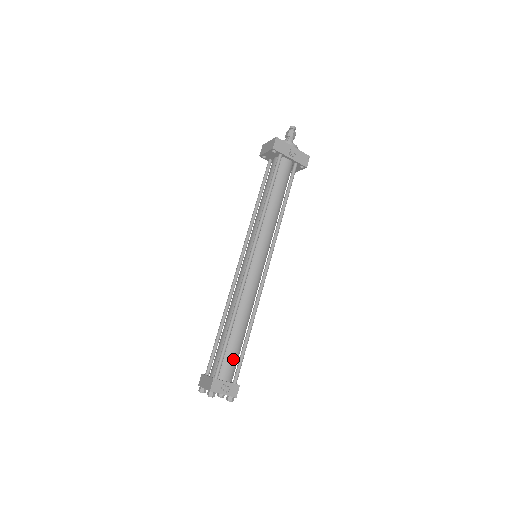
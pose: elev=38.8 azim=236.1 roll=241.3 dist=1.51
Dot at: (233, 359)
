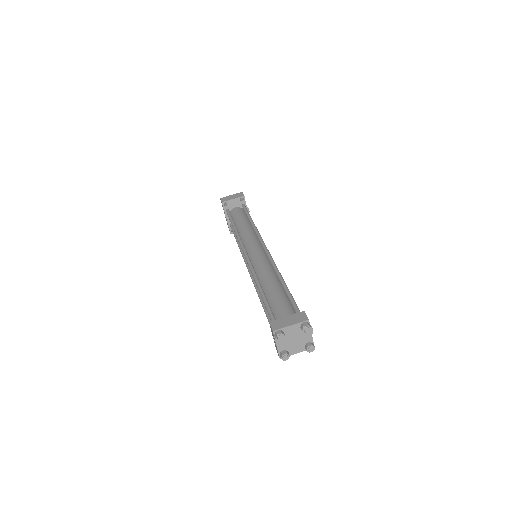
Dot at: occluded
